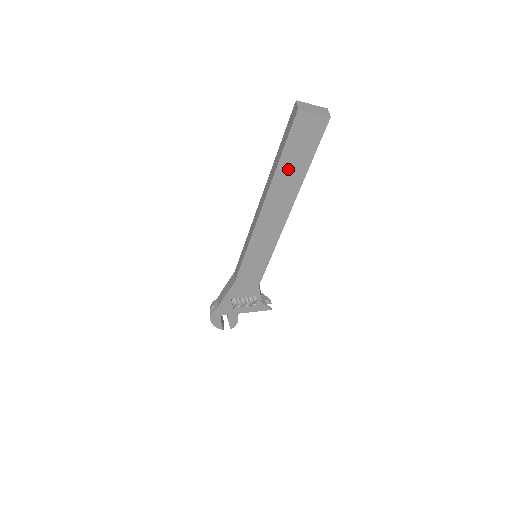
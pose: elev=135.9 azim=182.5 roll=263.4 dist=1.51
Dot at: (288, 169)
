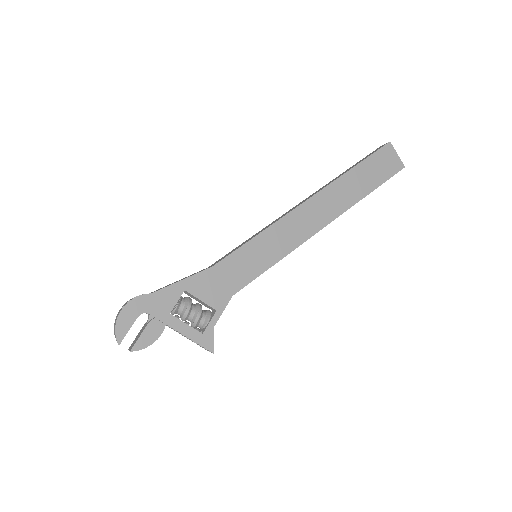
Dot at: (355, 180)
